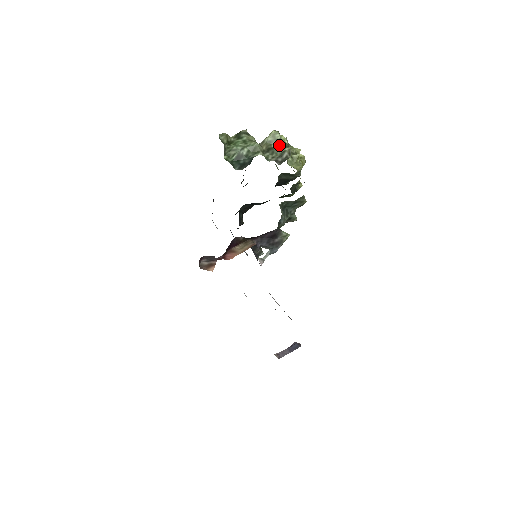
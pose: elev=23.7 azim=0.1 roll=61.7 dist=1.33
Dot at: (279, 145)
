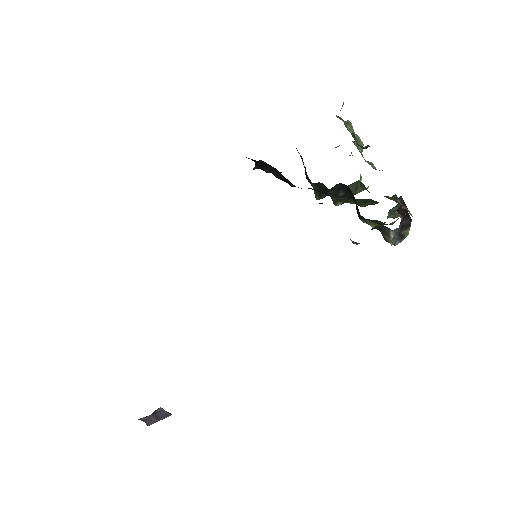
Dot at: (362, 155)
